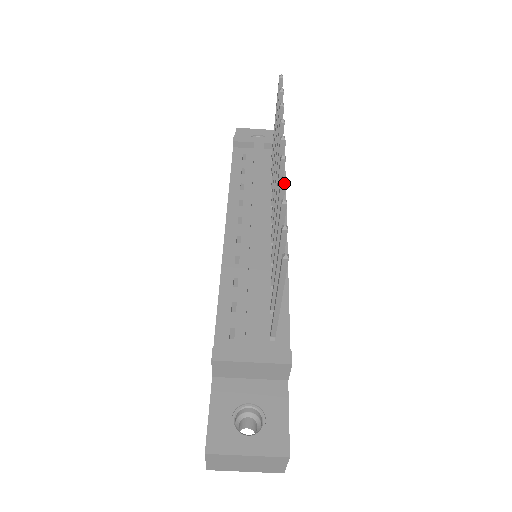
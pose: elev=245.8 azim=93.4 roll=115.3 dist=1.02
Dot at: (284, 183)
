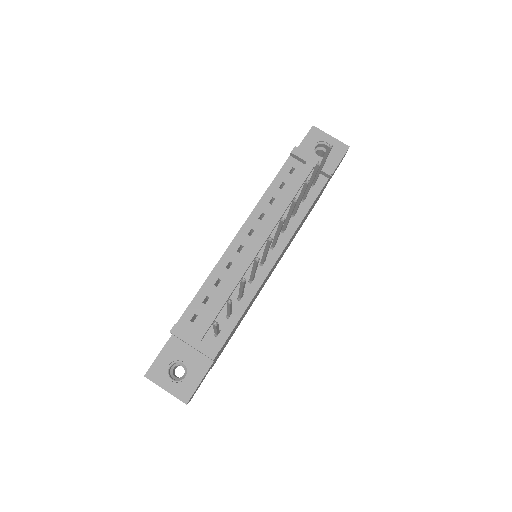
Dot at: (256, 261)
